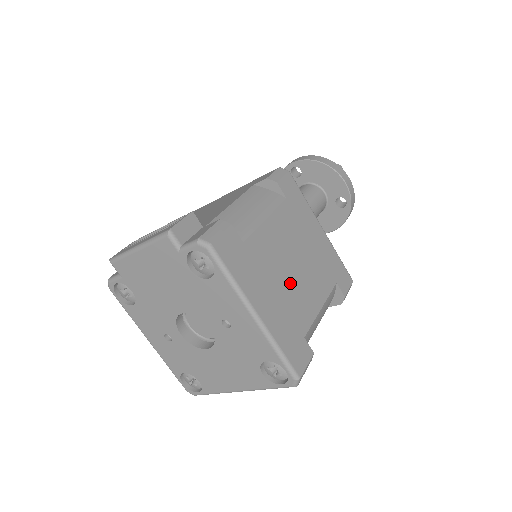
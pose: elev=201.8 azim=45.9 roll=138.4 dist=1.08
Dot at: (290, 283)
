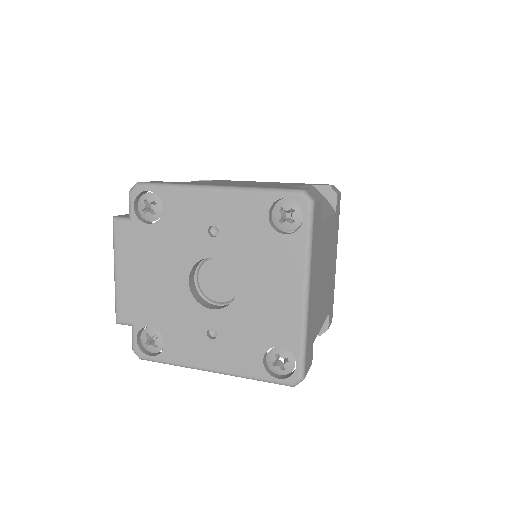
Dot at: (248, 184)
